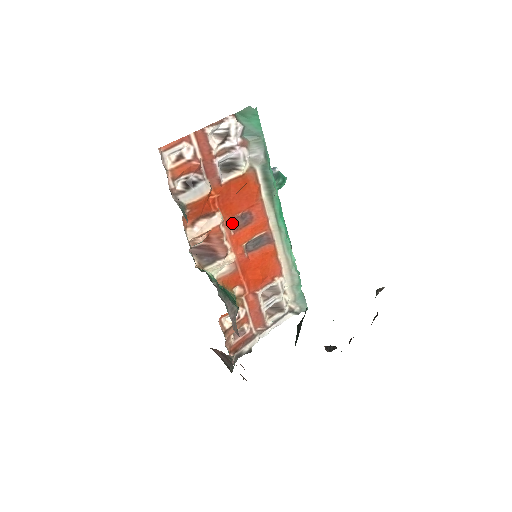
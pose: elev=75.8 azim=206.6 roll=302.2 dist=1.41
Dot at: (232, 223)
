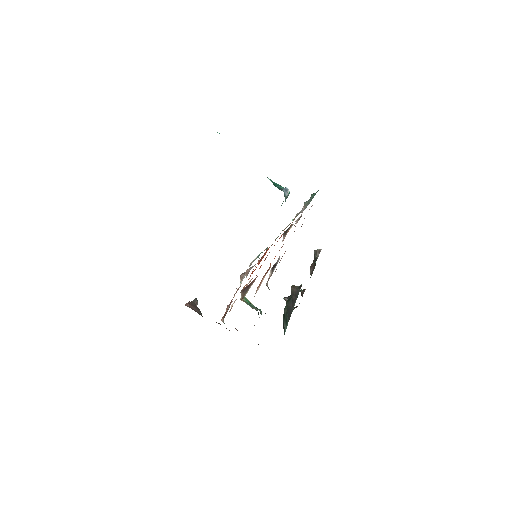
Dot at: (266, 257)
